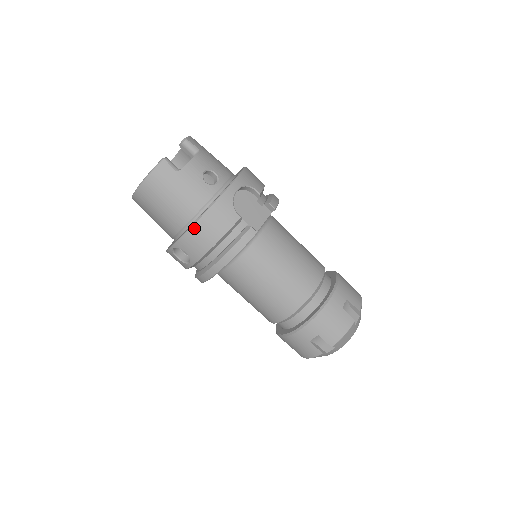
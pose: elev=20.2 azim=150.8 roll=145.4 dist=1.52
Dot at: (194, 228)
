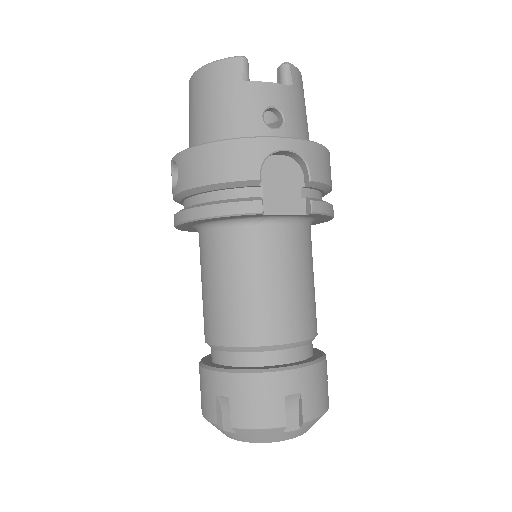
Dot at: (203, 148)
